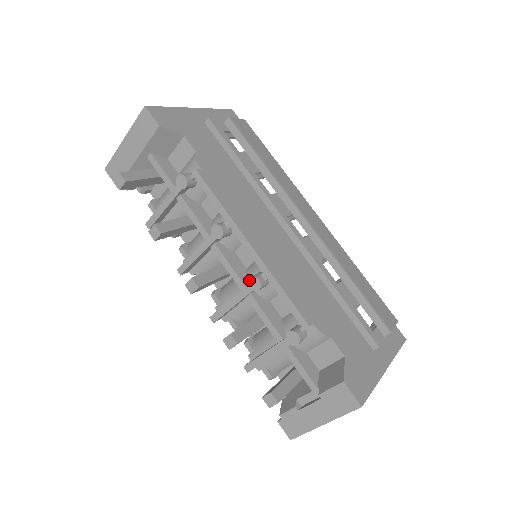
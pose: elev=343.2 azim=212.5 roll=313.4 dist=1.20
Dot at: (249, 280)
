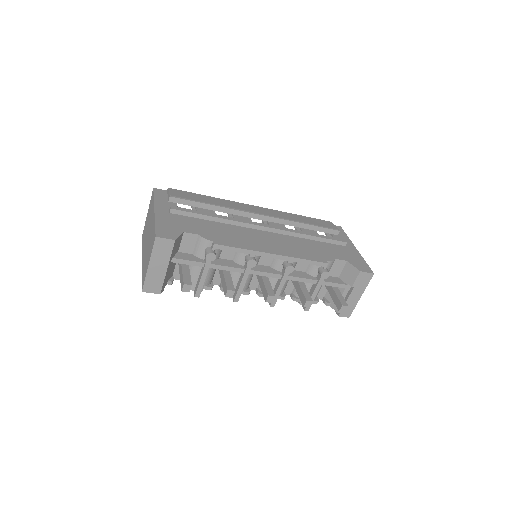
Dot at: (286, 270)
